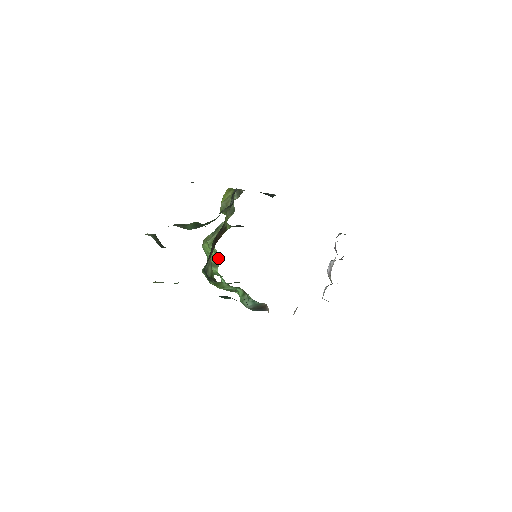
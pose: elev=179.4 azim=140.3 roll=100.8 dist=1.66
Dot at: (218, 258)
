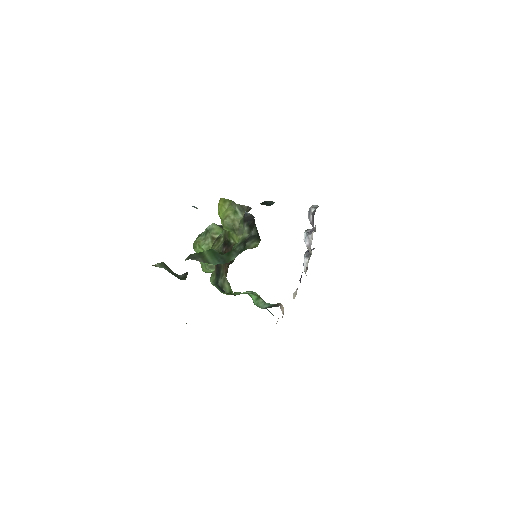
Dot at: occluded
